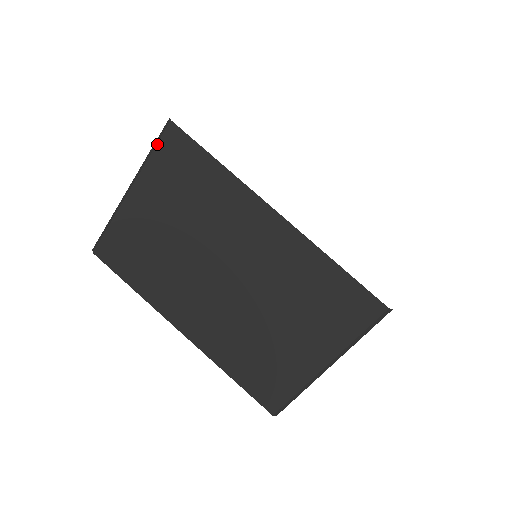
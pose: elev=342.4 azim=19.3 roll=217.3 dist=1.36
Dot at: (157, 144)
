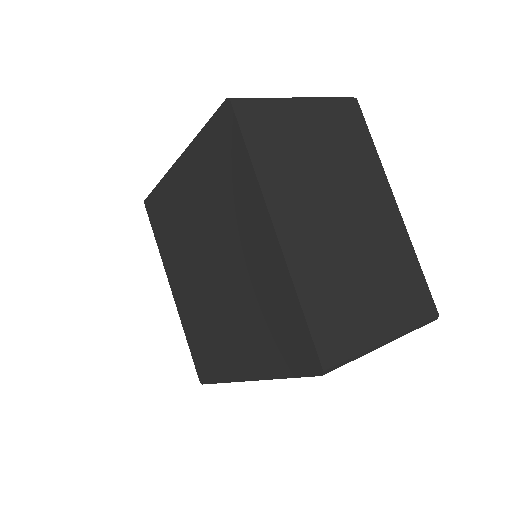
Dot at: (340, 99)
